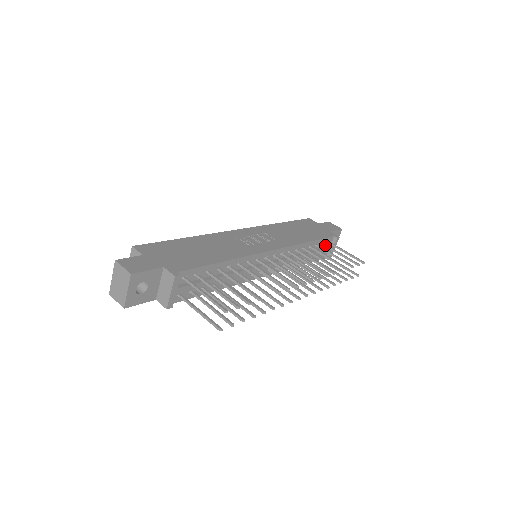
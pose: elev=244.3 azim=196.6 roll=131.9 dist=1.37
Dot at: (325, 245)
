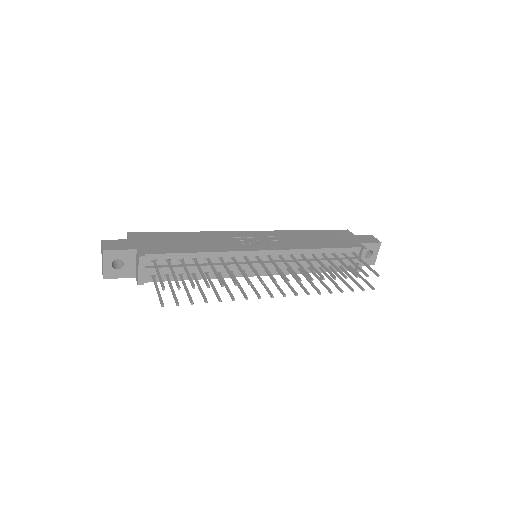
Dot at: (344, 255)
